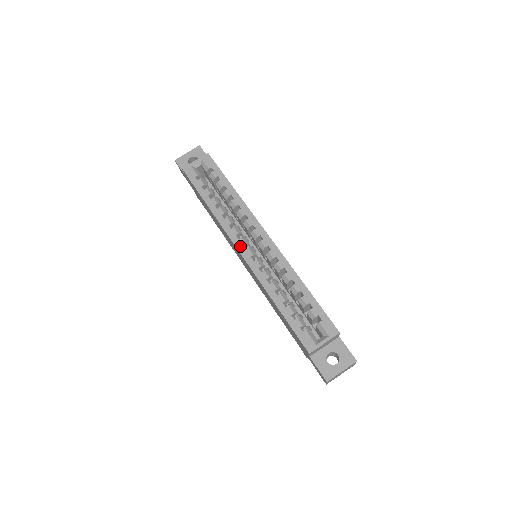
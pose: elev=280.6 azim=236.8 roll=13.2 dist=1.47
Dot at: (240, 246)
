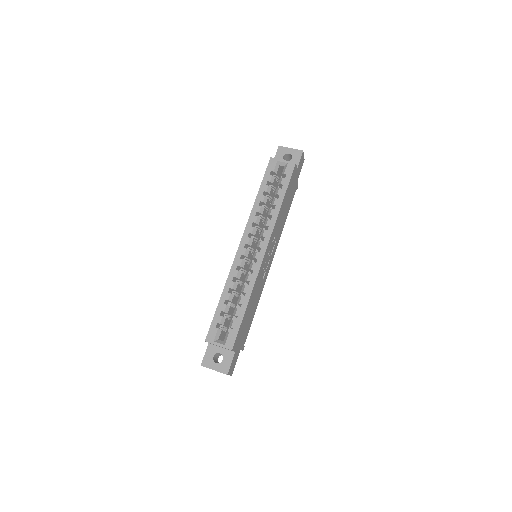
Dot at: (244, 242)
